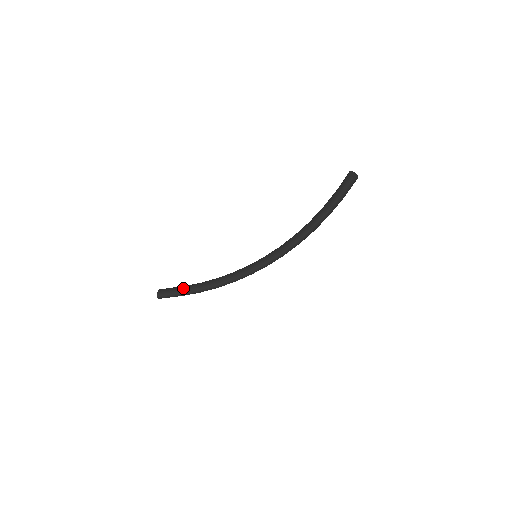
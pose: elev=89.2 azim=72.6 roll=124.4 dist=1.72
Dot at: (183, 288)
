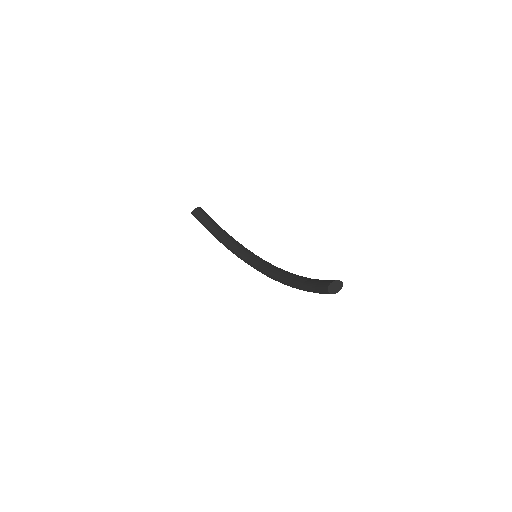
Dot at: (209, 223)
